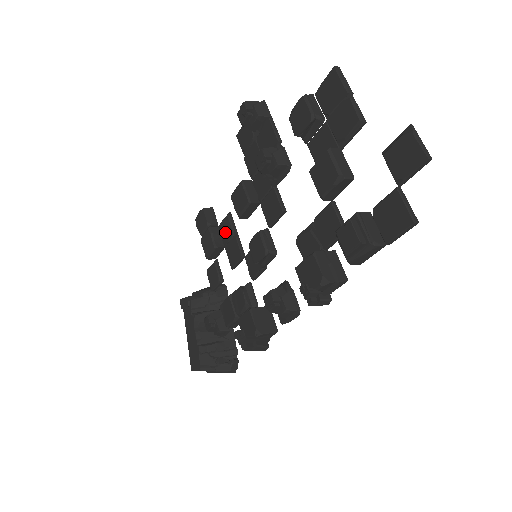
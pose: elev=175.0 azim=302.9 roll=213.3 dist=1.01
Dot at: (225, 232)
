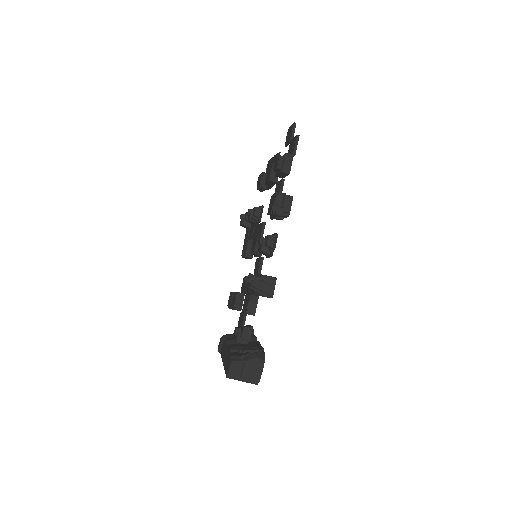
Dot at: (244, 286)
